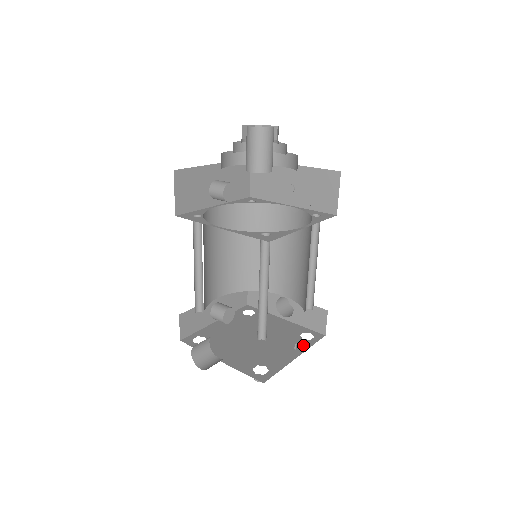
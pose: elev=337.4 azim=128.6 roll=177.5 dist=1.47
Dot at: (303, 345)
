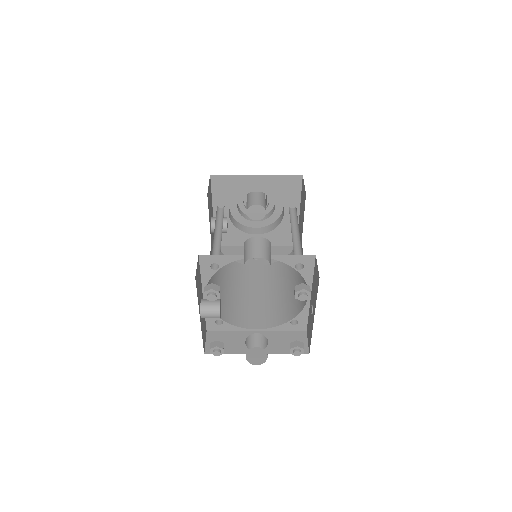
Dot at: occluded
